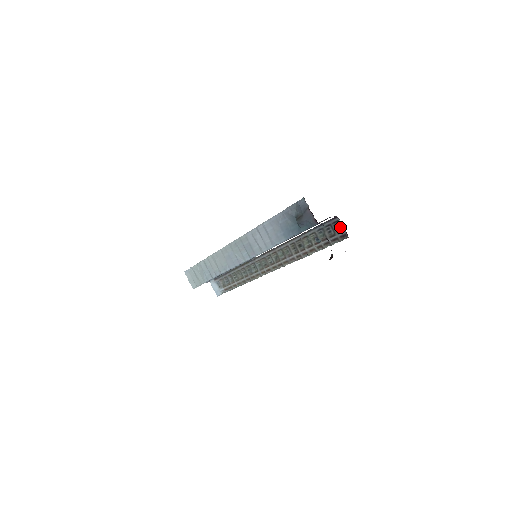
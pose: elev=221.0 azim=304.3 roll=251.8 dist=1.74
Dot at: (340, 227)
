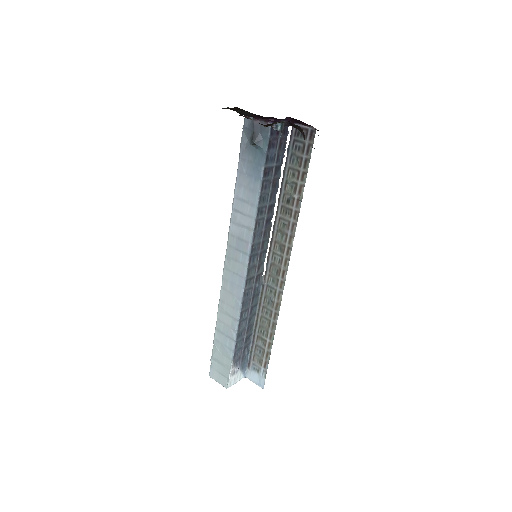
Dot at: occluded
